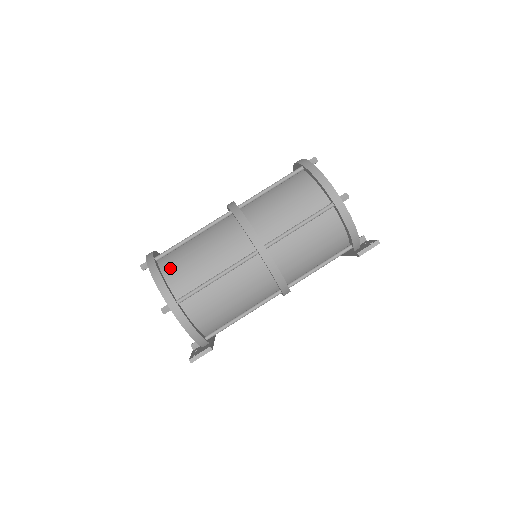
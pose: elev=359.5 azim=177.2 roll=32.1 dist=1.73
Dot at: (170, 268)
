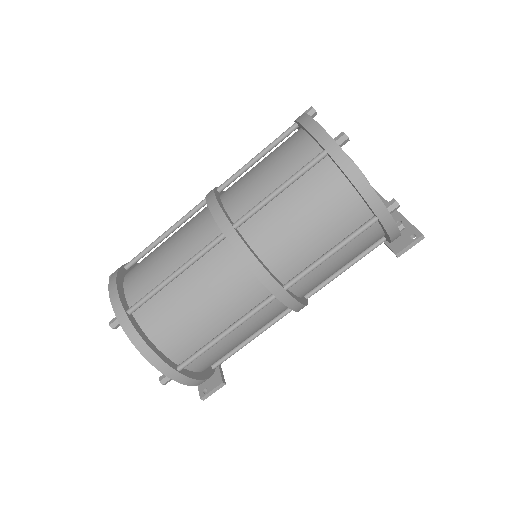
Dot at: (156, 327)
